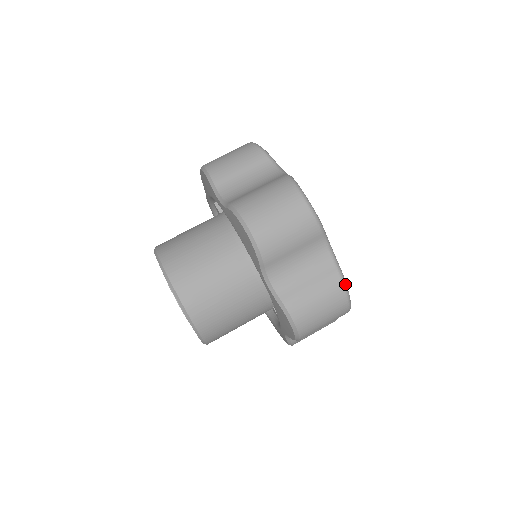
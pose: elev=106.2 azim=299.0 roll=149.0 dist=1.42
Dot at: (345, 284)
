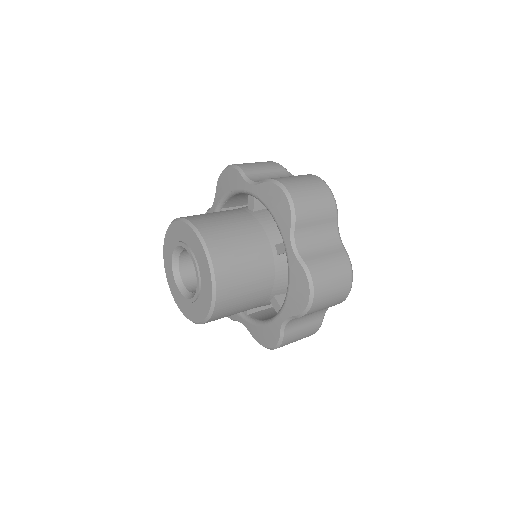
Dot at: occluded
